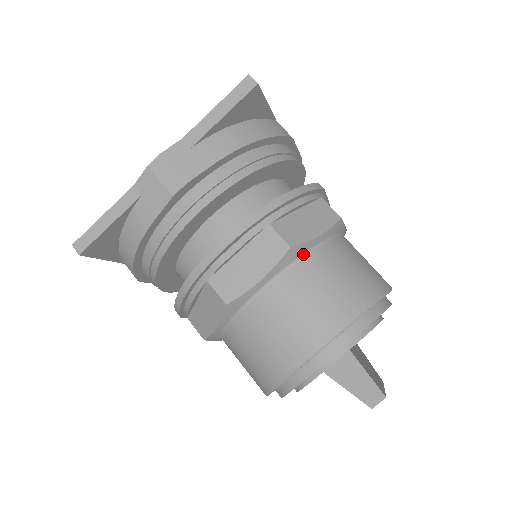
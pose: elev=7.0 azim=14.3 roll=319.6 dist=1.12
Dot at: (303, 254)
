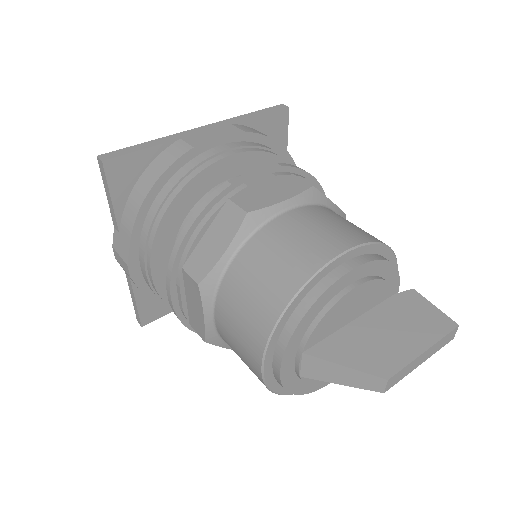
Dot at: (220, 278)
